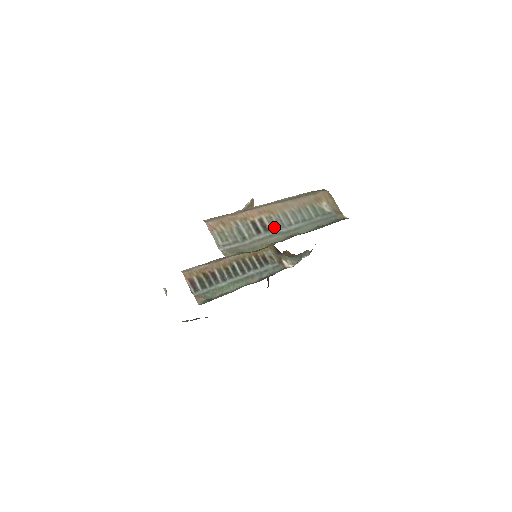
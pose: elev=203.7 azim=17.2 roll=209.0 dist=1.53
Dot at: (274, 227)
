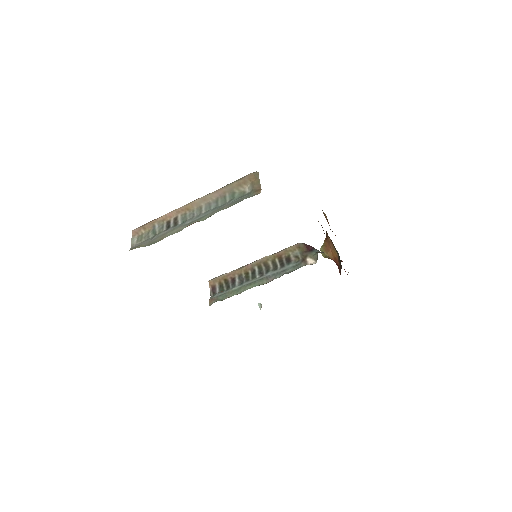
Dot at: (184, 221)
